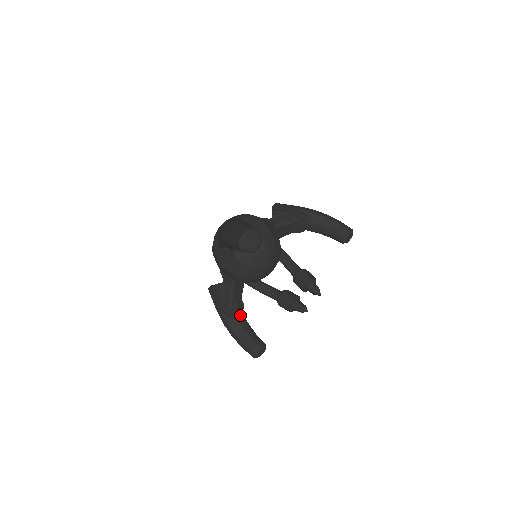
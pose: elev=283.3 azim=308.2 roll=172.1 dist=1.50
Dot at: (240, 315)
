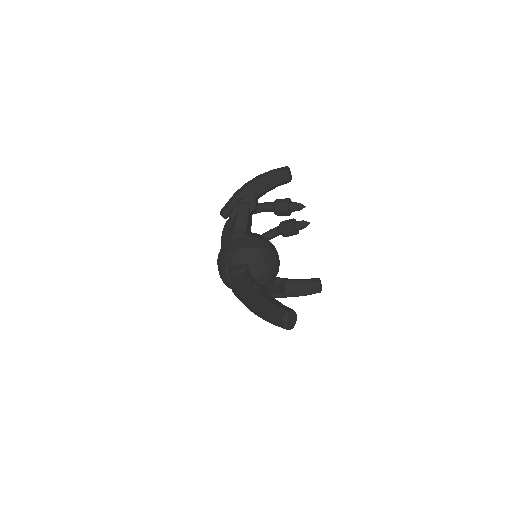
Dot at: (286, 284)
